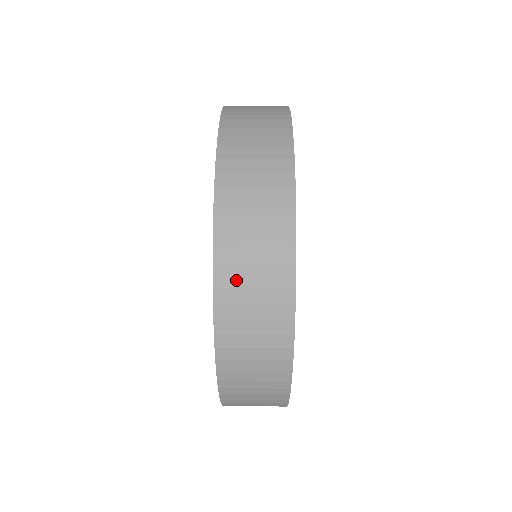
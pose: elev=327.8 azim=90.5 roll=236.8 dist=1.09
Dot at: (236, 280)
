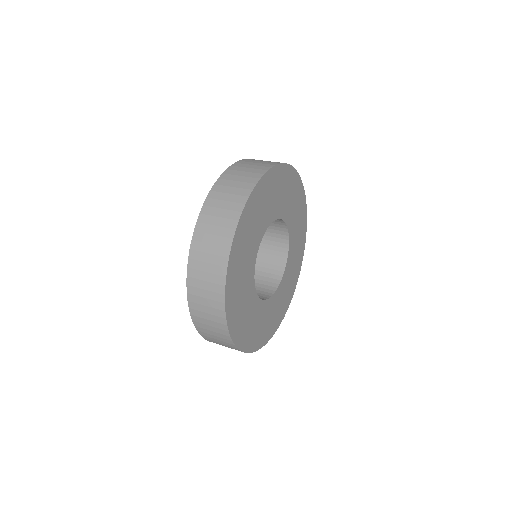
Dot at: (197, 293)
